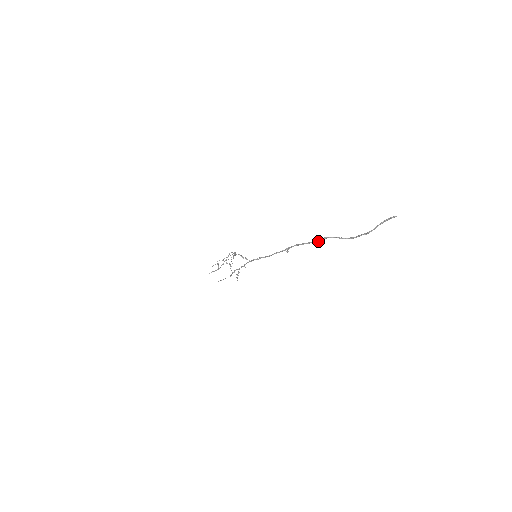
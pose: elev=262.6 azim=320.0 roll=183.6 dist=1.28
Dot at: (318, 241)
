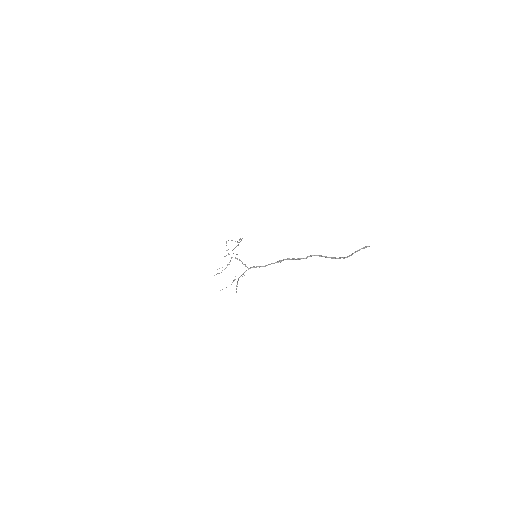
Dot at: (305, 258)
